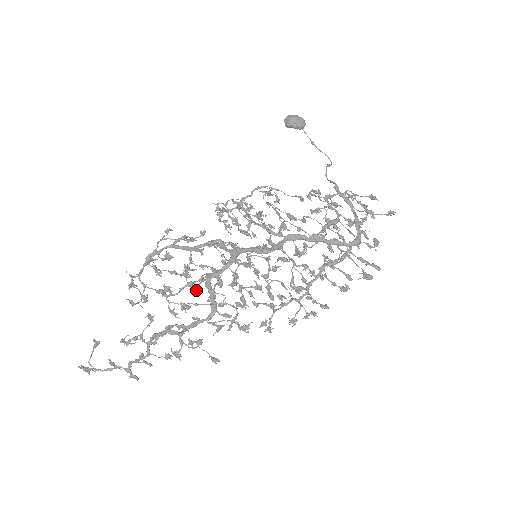
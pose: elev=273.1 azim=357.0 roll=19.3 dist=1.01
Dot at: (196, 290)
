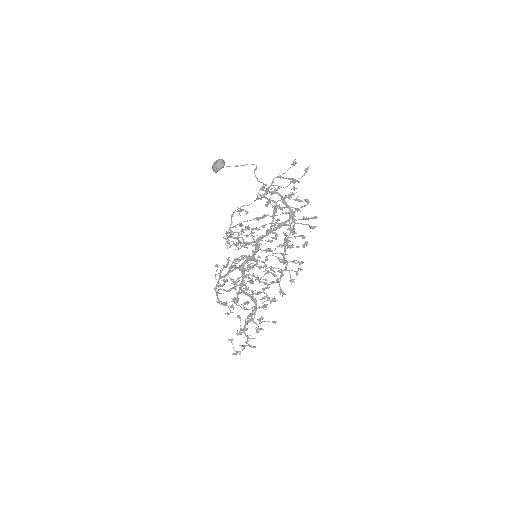
Dot at: (247, 290)
